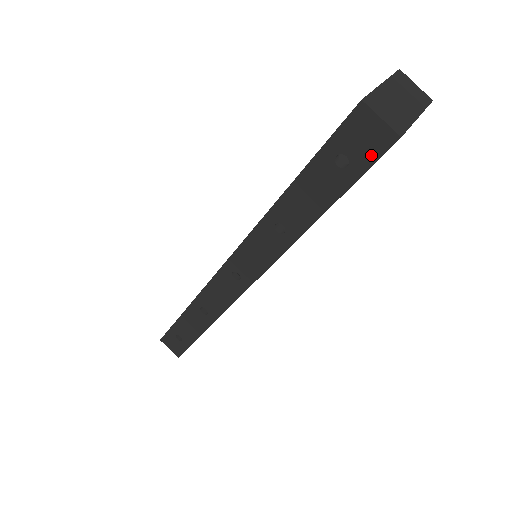
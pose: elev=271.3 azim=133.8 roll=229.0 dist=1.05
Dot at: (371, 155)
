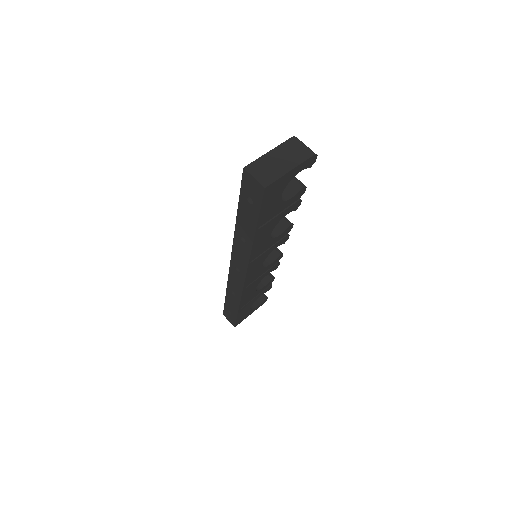
Dot at: (259, 197)
